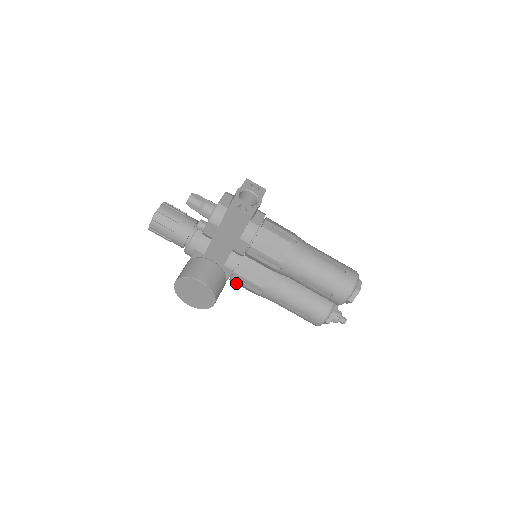
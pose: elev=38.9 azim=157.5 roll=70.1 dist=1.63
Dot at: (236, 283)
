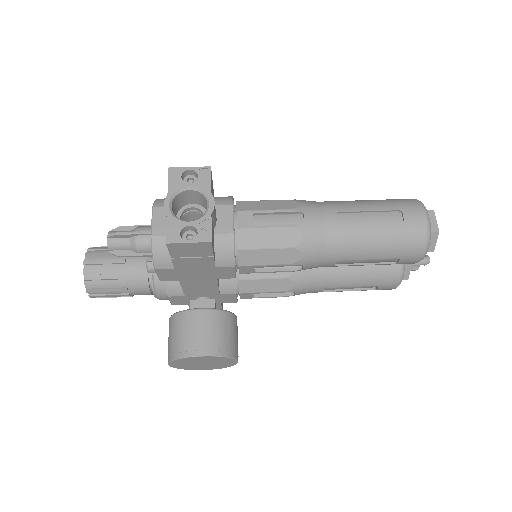
Dot at: occluded
